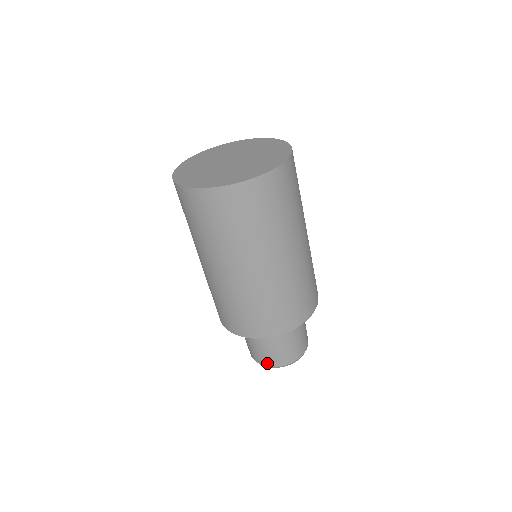
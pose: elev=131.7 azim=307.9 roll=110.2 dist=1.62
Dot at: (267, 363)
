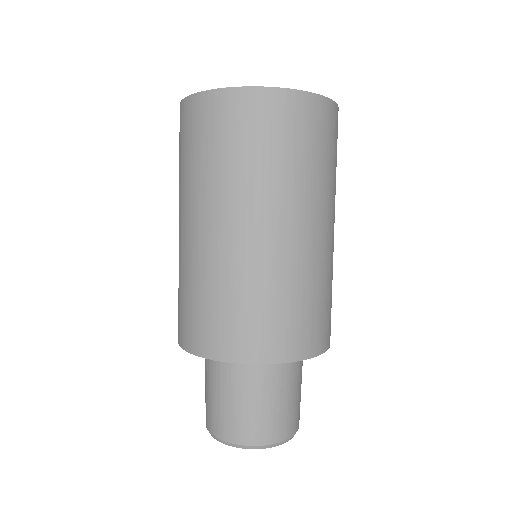
Dot at: (216, 429)
